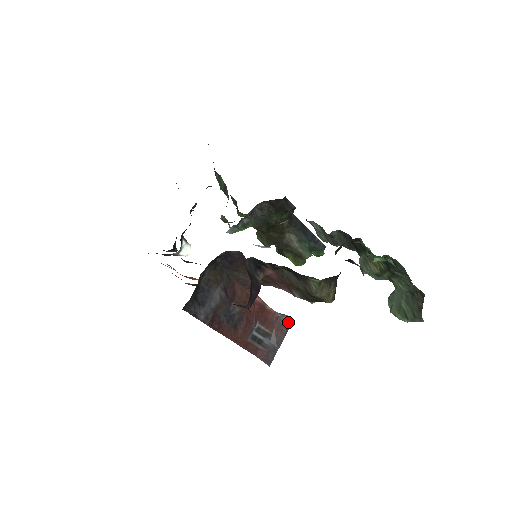
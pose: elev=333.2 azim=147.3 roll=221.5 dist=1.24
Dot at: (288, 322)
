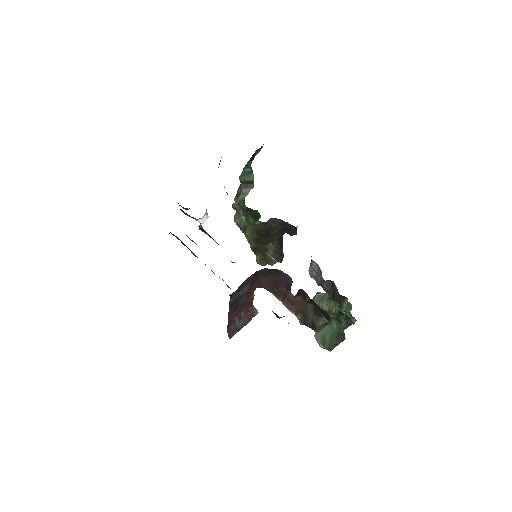
Dot at: (255, 314)
